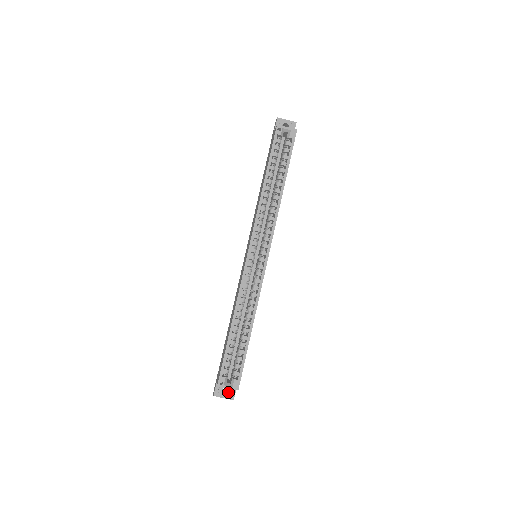
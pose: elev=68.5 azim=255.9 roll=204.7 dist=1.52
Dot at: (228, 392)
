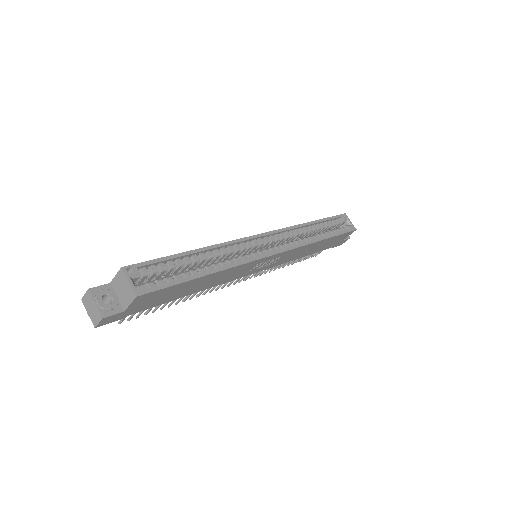
Dot at: occluded
